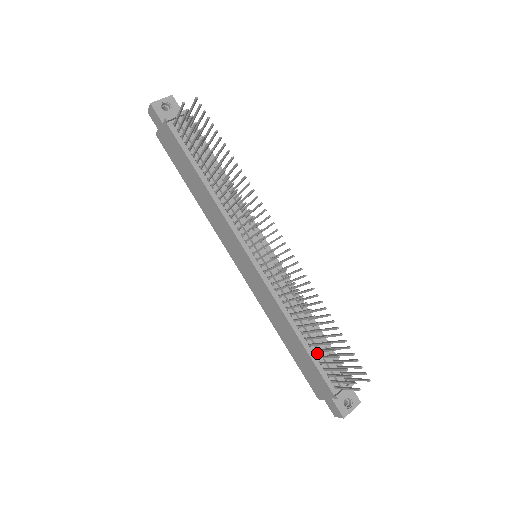
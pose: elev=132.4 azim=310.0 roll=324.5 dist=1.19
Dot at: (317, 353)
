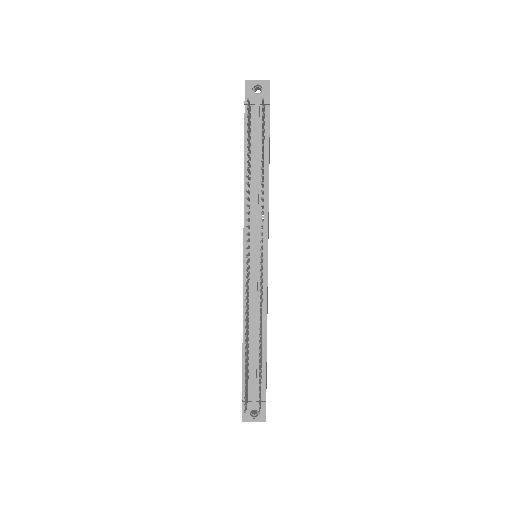
Dot at: (250, 361)
